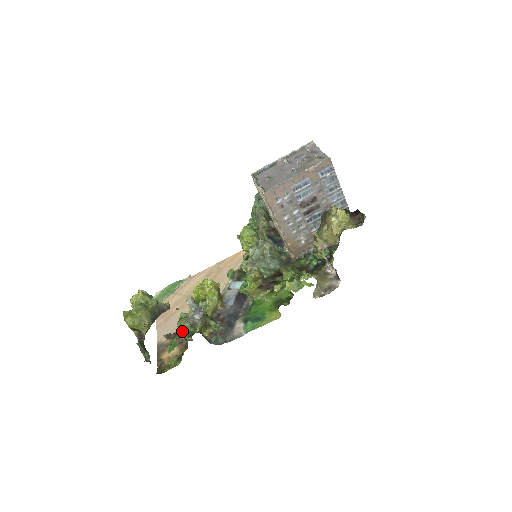
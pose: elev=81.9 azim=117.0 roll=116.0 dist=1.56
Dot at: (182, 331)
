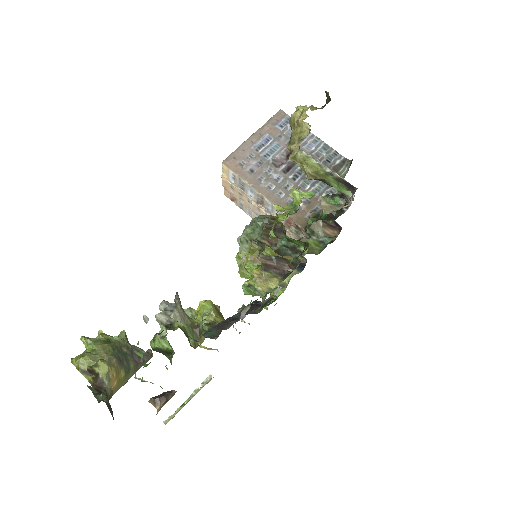
Dot at: occluded
